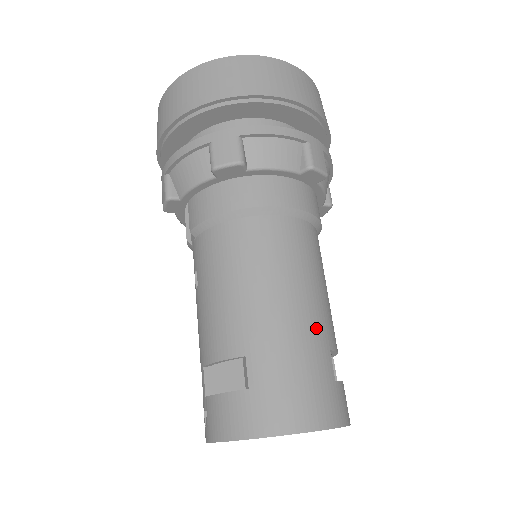
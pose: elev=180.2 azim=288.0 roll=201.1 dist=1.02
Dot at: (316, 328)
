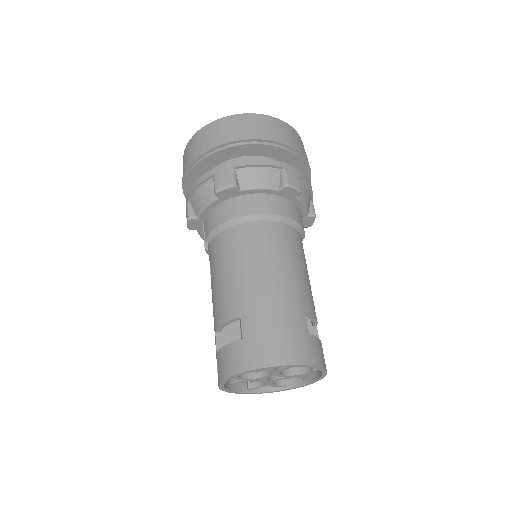
Dot at: (293, 297)
